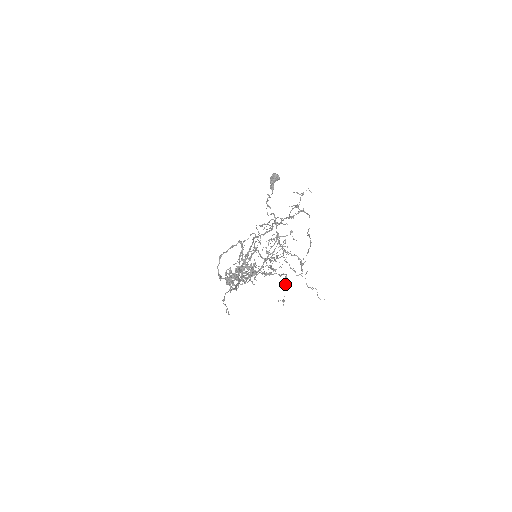
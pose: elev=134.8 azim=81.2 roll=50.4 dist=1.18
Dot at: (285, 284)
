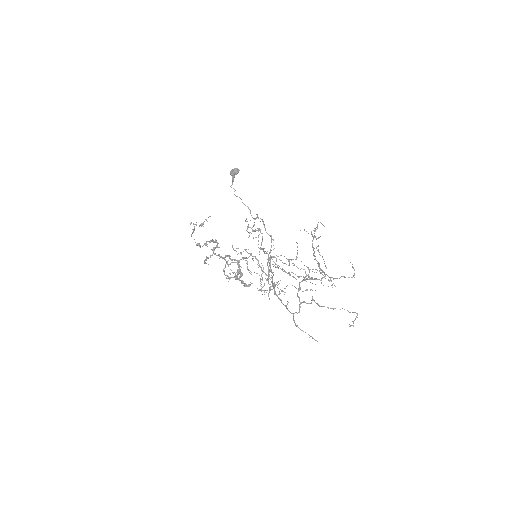
Dot at: occluded
